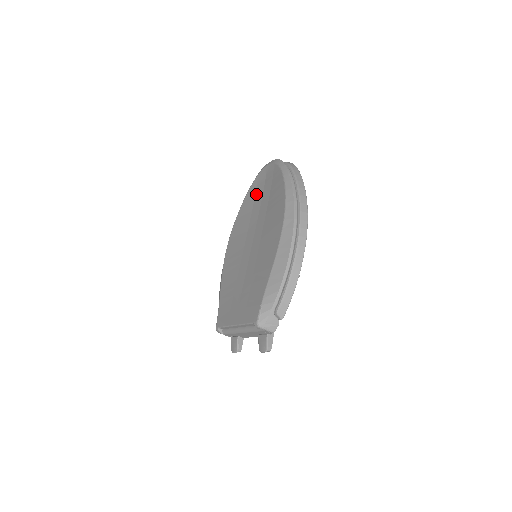
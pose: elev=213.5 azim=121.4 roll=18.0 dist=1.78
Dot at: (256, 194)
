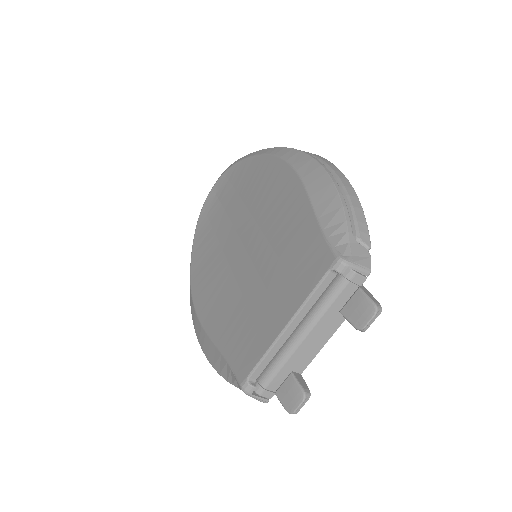
Dot at: (211, 219)
